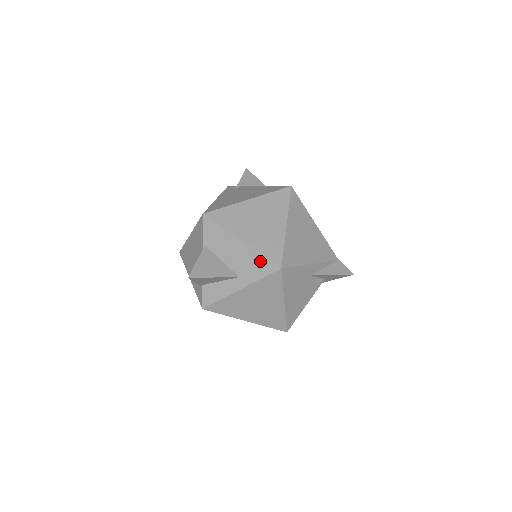
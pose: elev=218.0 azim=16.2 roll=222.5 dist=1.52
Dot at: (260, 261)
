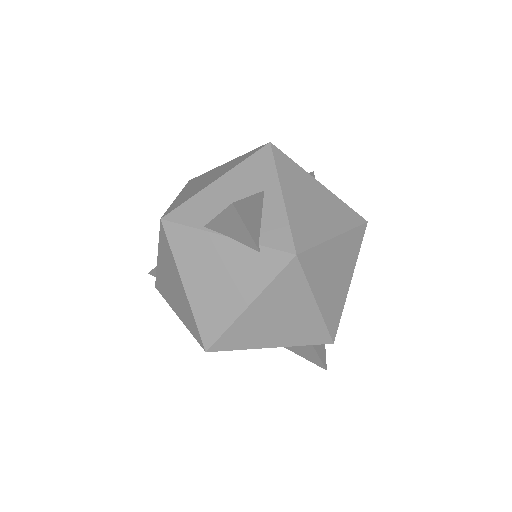
Dot at: (252, 162)
